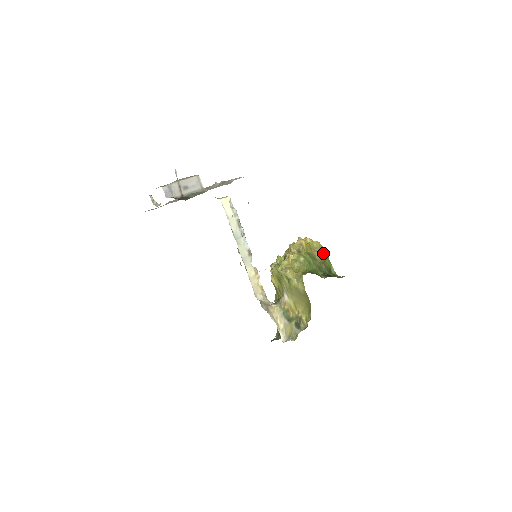
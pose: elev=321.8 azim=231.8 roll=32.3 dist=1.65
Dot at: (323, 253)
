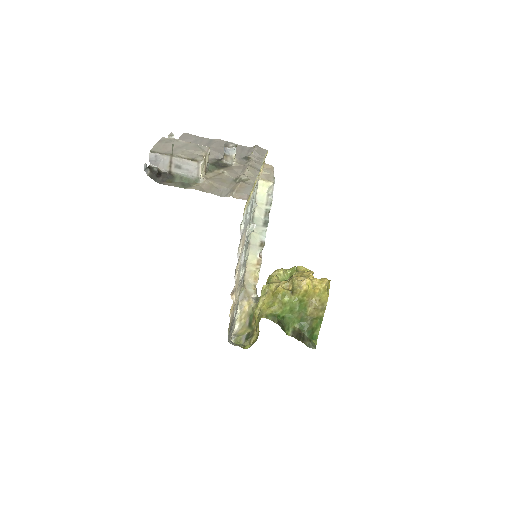
Dot at: (321, 311)
